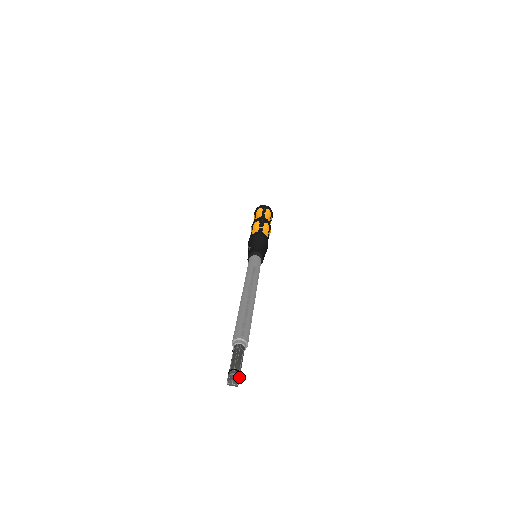
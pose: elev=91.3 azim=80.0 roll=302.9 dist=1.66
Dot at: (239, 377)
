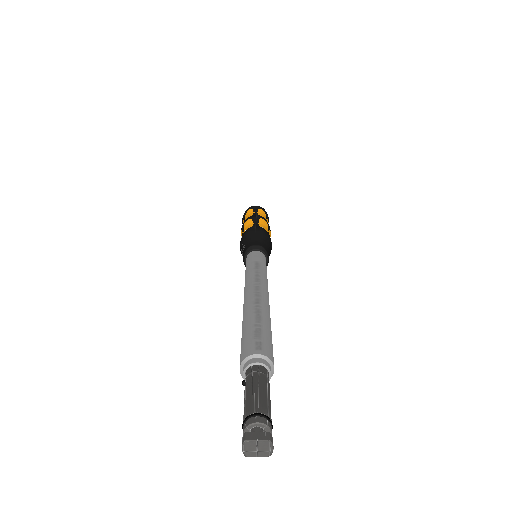
Dot at: (270, 431)
